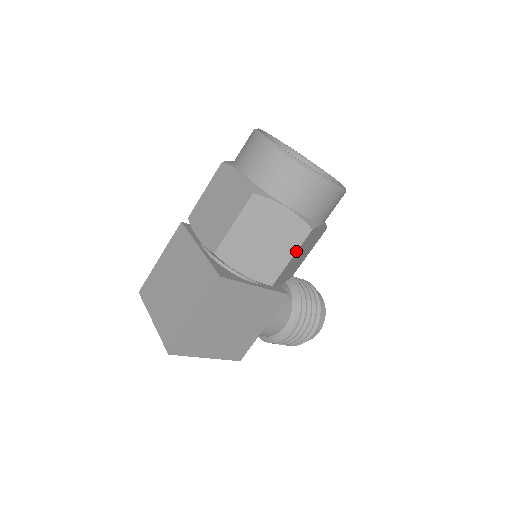
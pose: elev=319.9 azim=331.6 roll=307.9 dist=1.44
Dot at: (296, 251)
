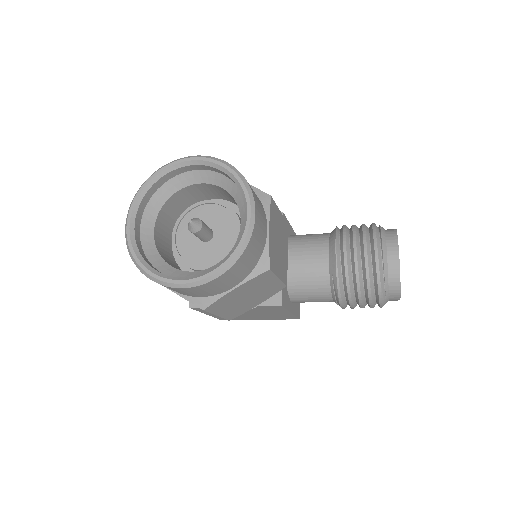
Dot at: (214, 314)
